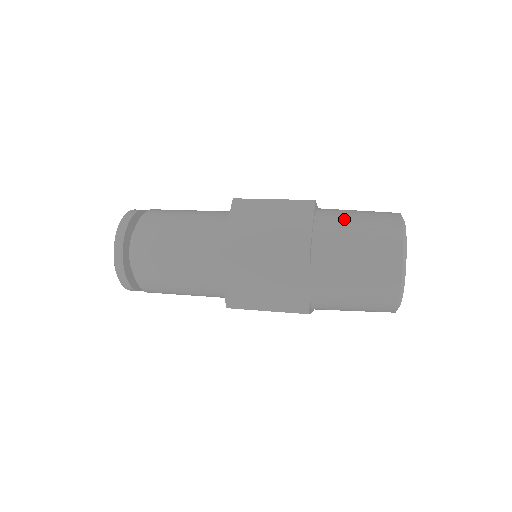
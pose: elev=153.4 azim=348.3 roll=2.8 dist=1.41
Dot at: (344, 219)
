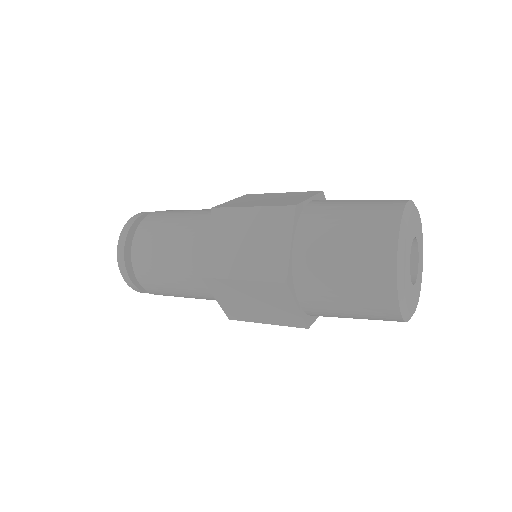
Dot at: (329, 228)
